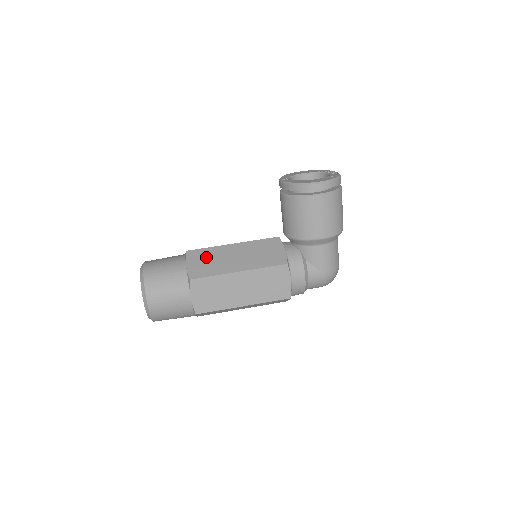
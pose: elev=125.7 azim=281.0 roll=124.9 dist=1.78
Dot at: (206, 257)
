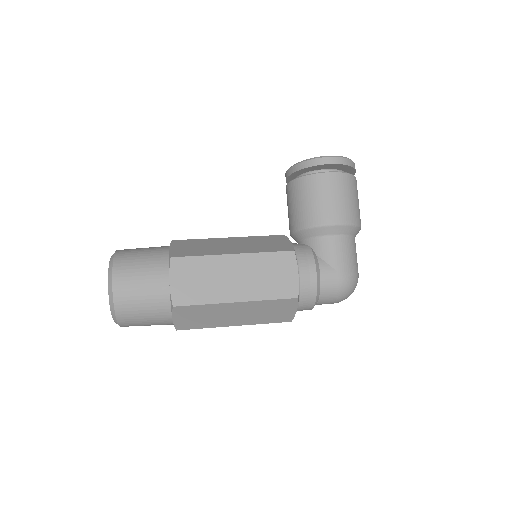
Dot at: (195, 244)
